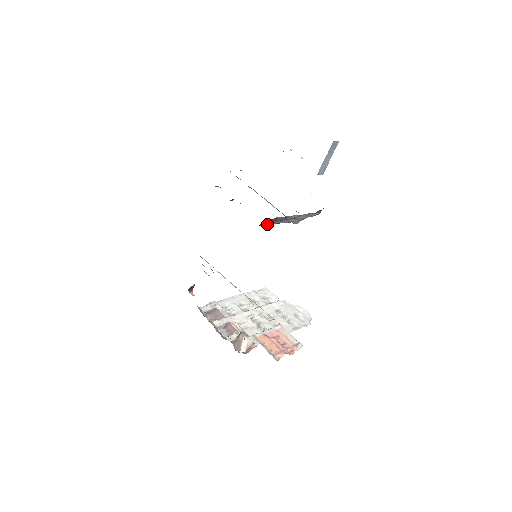
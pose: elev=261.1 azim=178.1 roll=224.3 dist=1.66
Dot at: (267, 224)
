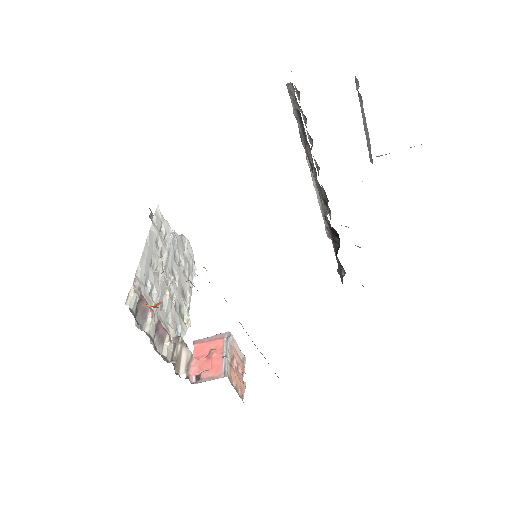
Dot at: occluded
